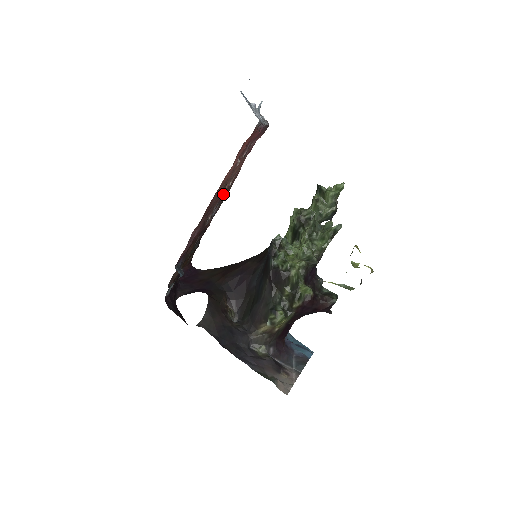
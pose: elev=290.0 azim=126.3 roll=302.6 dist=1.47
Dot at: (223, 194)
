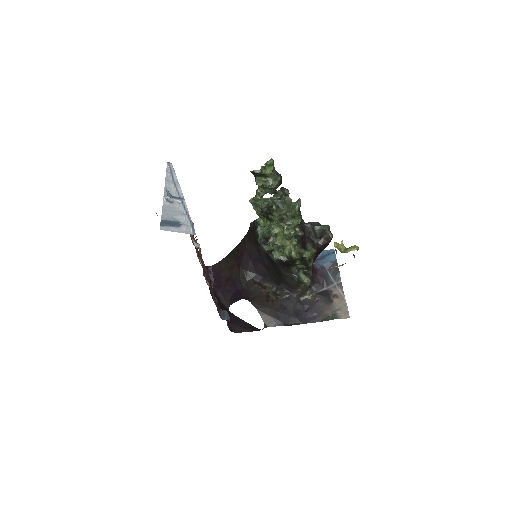
Dot at: occluded
